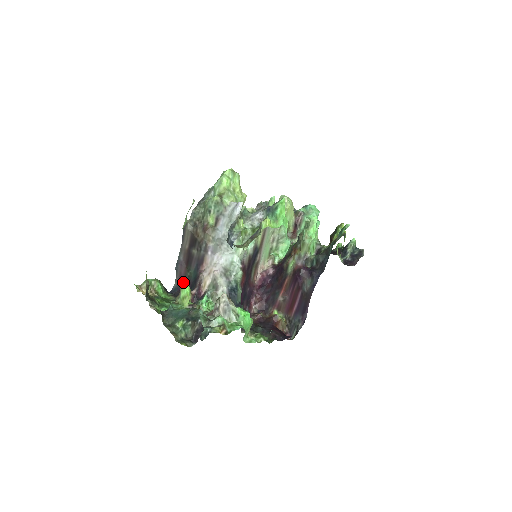
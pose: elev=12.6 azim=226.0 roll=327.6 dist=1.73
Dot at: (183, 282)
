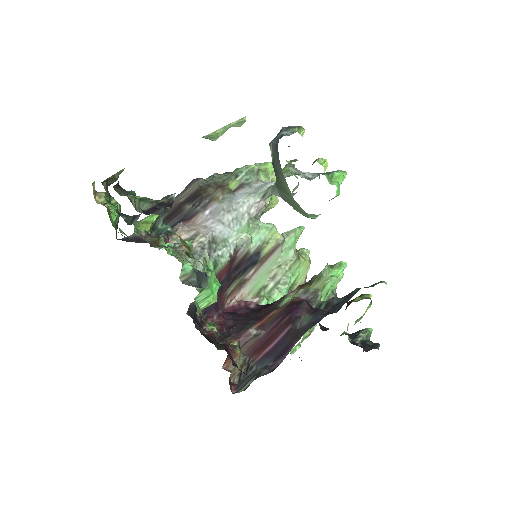
Dot at: occluded
